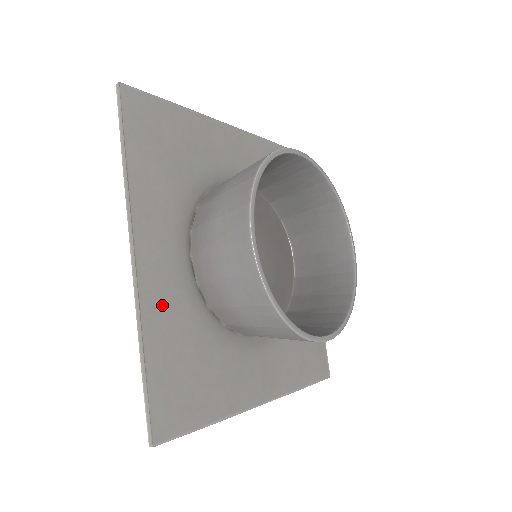
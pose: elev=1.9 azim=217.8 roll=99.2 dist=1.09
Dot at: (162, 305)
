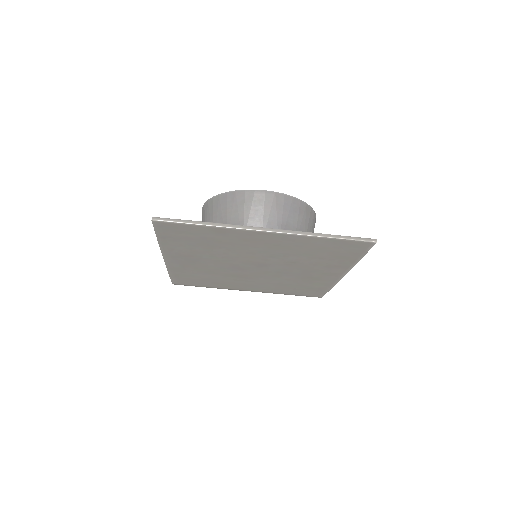
Dot at: occluded
